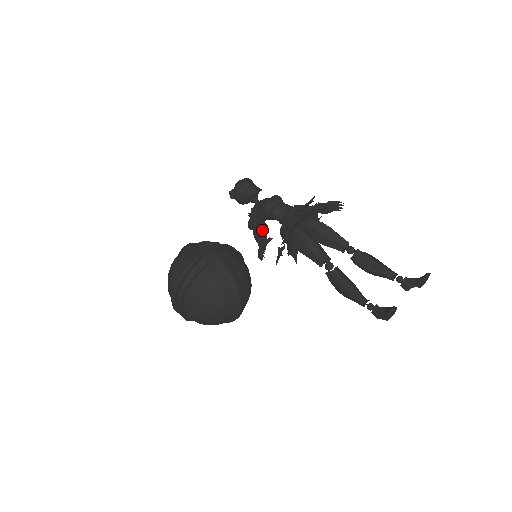
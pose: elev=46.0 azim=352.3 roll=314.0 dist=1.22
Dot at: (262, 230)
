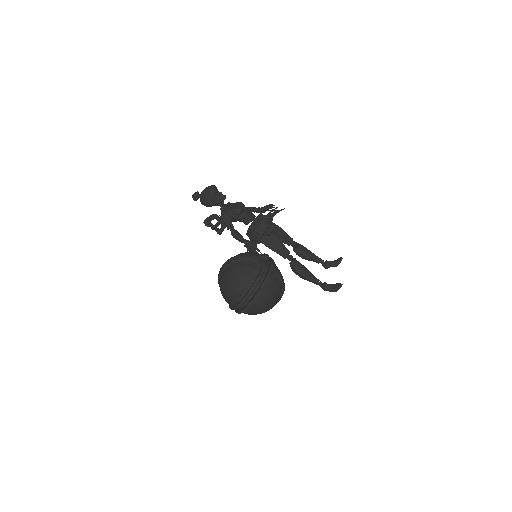
Dot at: (221, 228)
